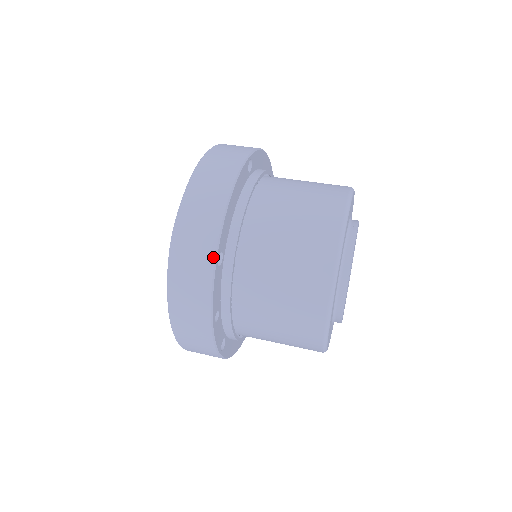
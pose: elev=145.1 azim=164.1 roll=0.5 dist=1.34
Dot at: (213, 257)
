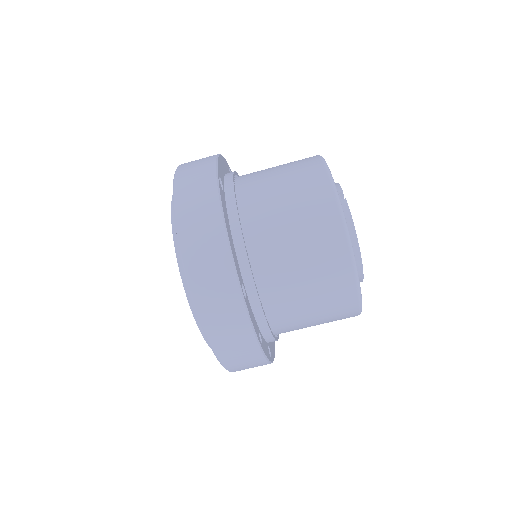
Dot at: (239, 295)
